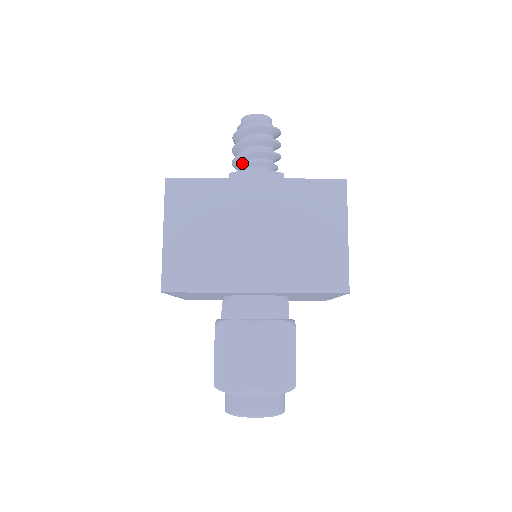
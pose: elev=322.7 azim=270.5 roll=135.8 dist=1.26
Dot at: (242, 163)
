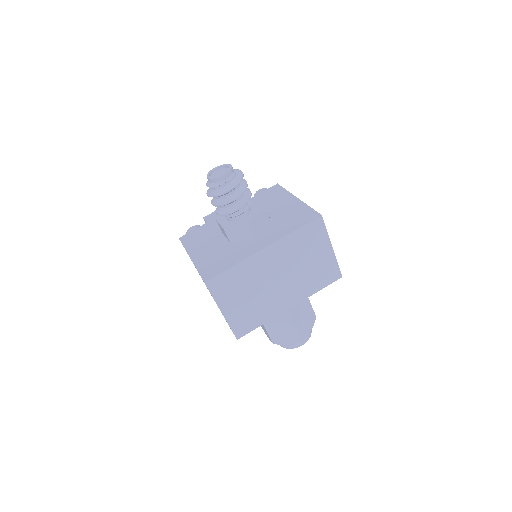
Dot at: (228, 215)
